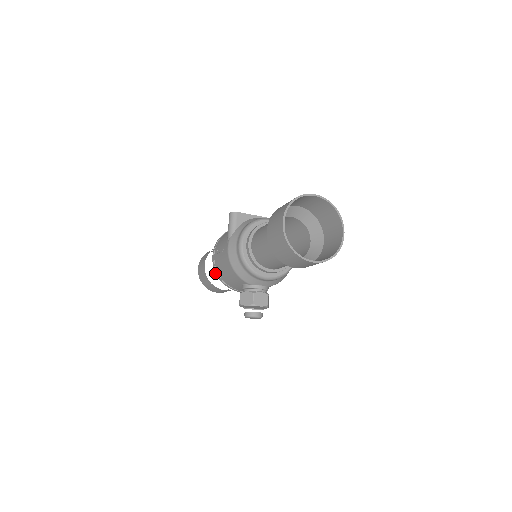
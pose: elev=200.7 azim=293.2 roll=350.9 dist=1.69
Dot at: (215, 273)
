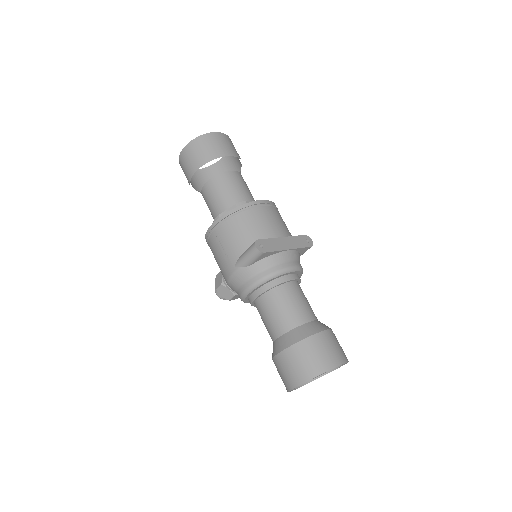
Dot at: (202, 194)
